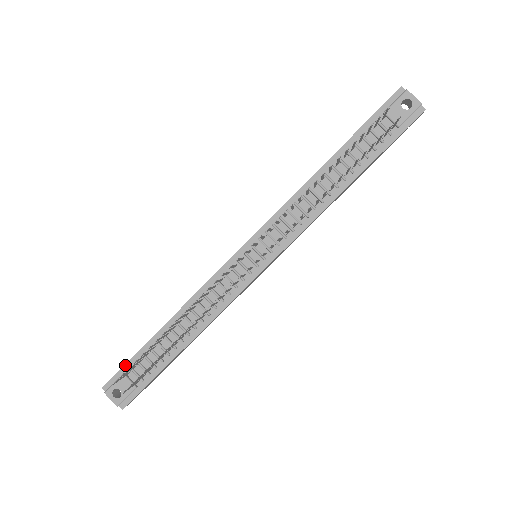
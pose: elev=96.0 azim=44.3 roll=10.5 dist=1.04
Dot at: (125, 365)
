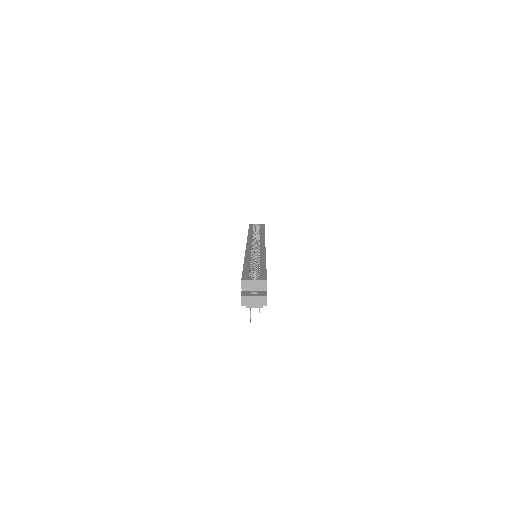
Dot at: occluded
